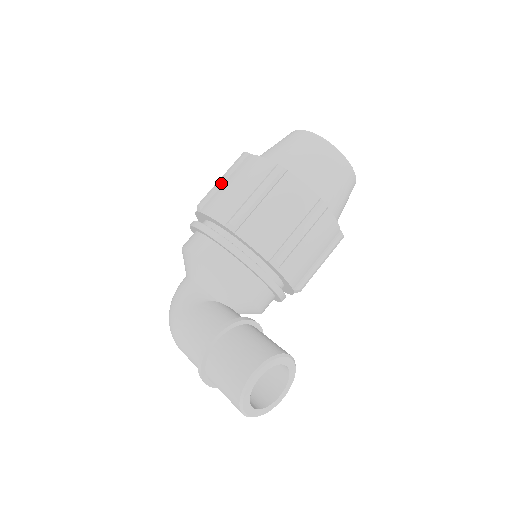
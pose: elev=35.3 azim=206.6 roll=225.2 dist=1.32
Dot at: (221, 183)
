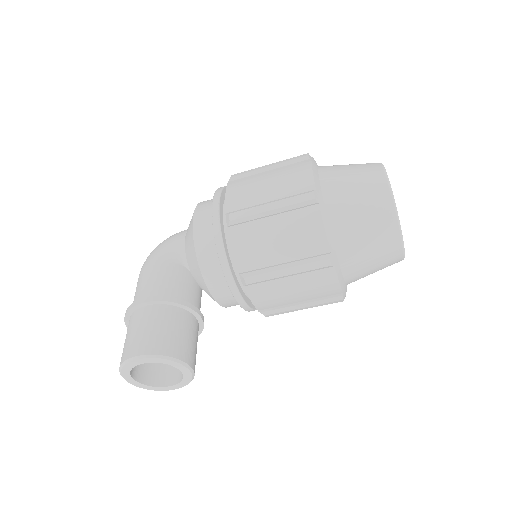
Dot at: (263, 170)
